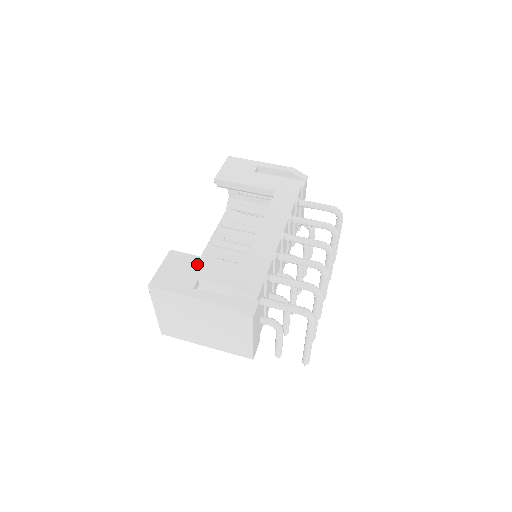
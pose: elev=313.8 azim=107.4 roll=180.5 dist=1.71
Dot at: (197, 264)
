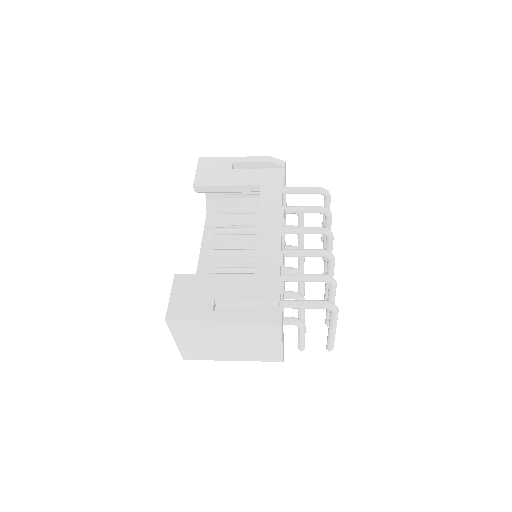
Dot at: (208, 284)
